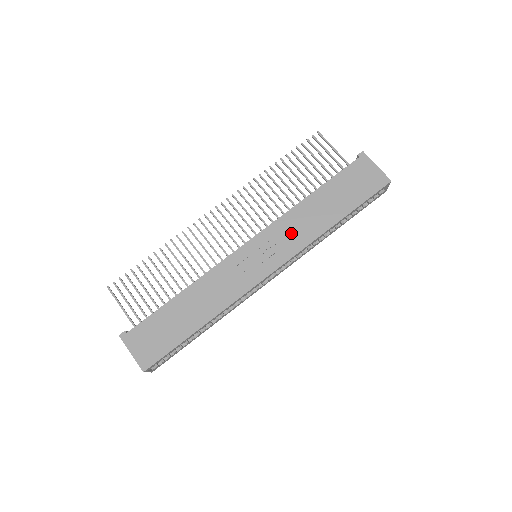
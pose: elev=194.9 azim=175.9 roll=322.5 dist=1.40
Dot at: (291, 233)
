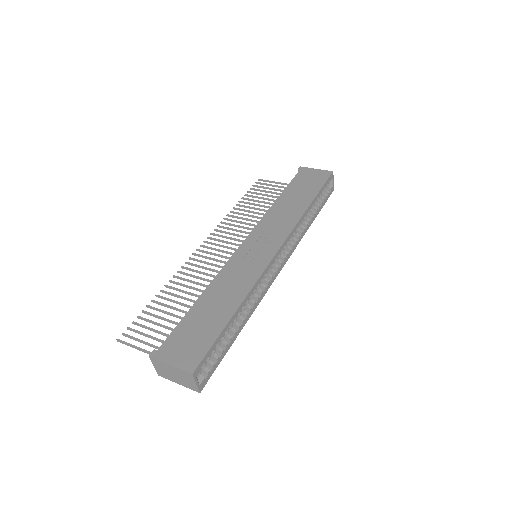
Dot at: (277, 223)
